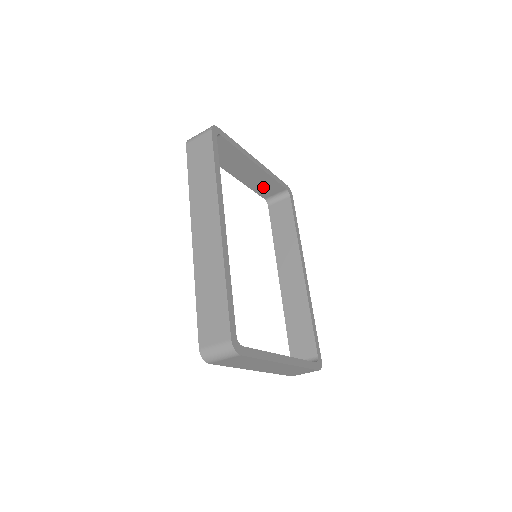
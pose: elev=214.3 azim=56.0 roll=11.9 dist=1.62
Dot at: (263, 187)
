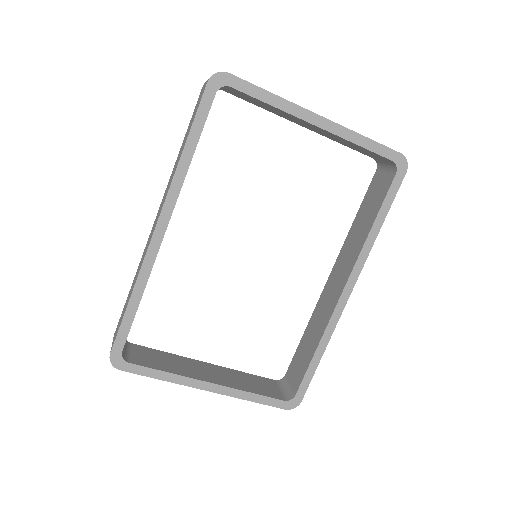
Dot at: (356, 147)
